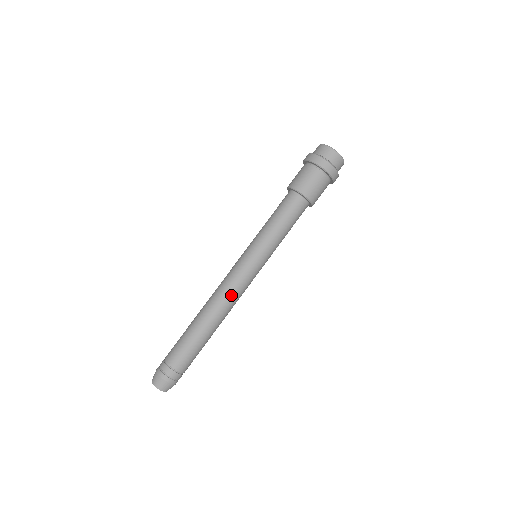
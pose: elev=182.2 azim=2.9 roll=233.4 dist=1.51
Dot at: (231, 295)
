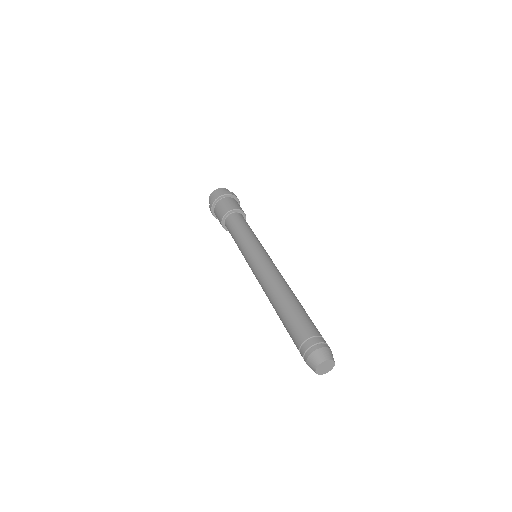
Dot at: (275, 273)
